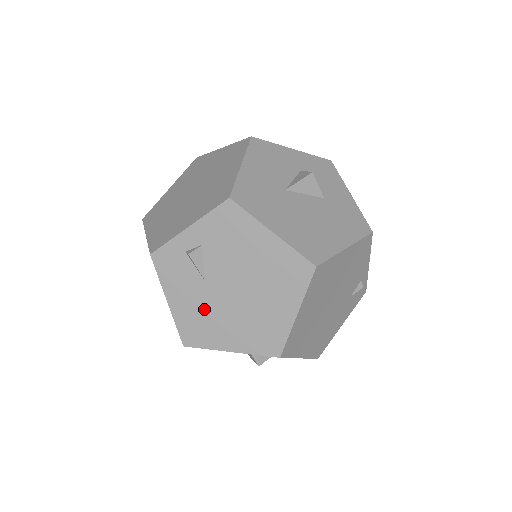
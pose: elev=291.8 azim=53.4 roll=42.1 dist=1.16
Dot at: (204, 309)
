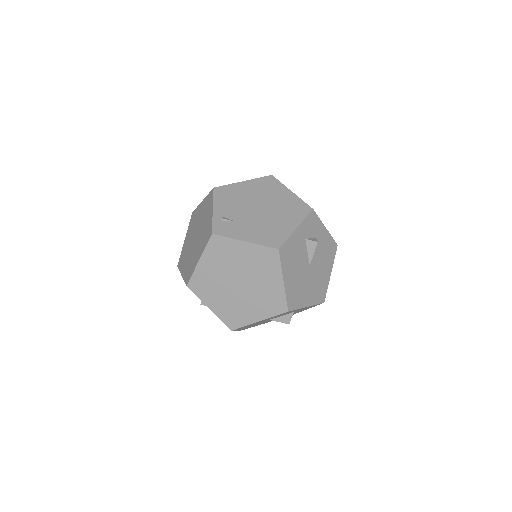
Dot at: occluded
